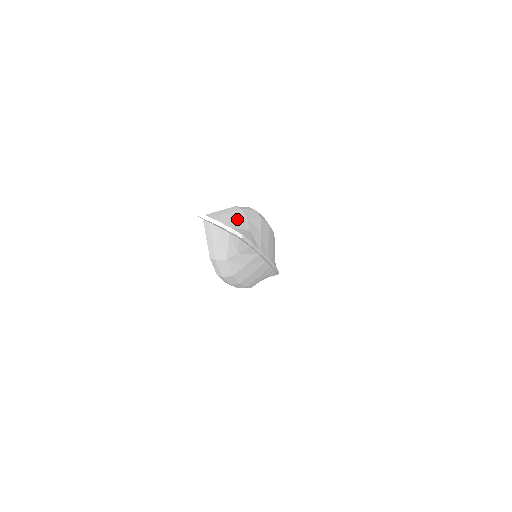
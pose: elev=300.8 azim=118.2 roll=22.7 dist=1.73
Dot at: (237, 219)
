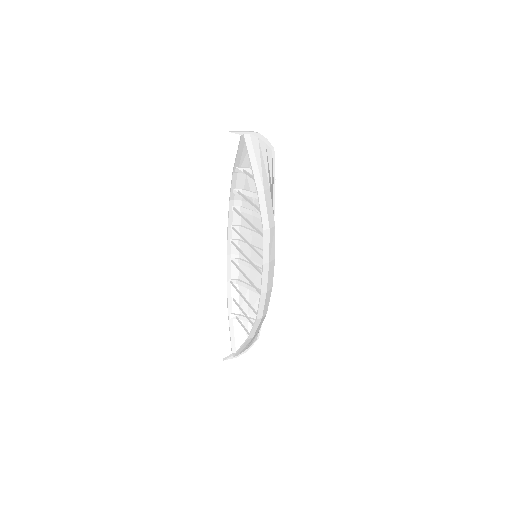
Dot at: occluded
